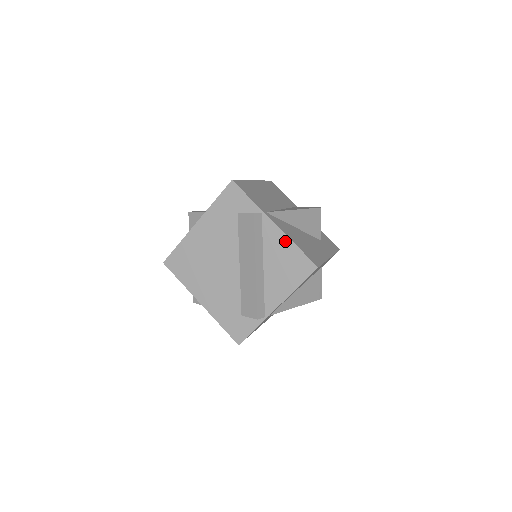
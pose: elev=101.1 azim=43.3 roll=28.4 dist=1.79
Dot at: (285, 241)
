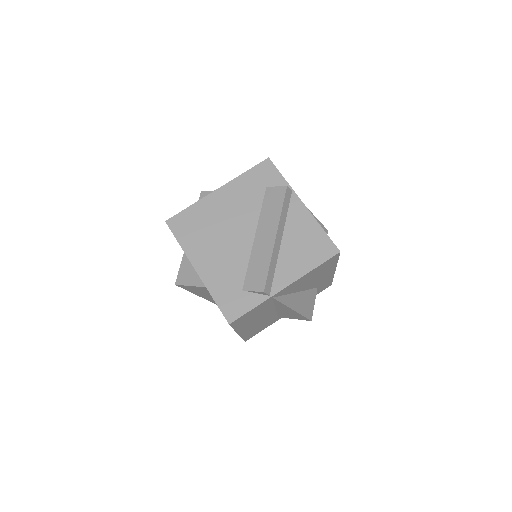
Dot at: (310, 221)
